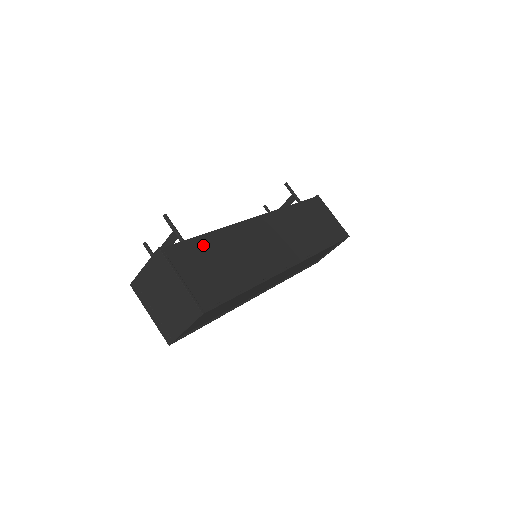
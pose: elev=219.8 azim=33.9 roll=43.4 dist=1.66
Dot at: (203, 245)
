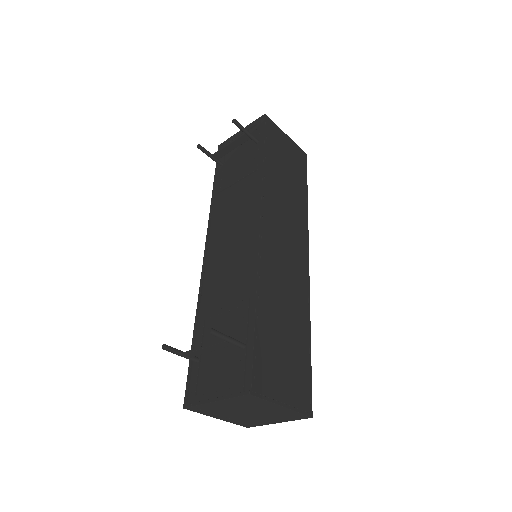
Dot at: (264, 334)
